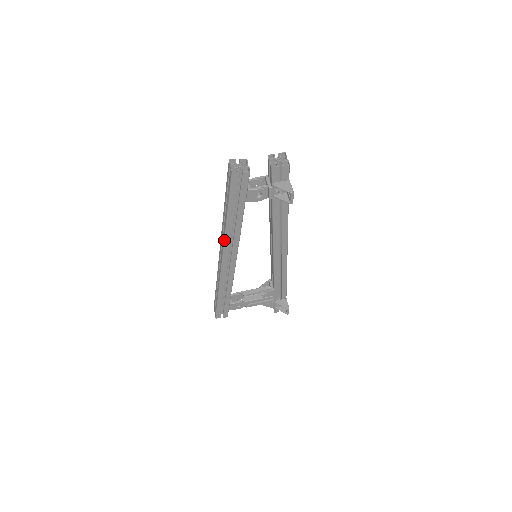
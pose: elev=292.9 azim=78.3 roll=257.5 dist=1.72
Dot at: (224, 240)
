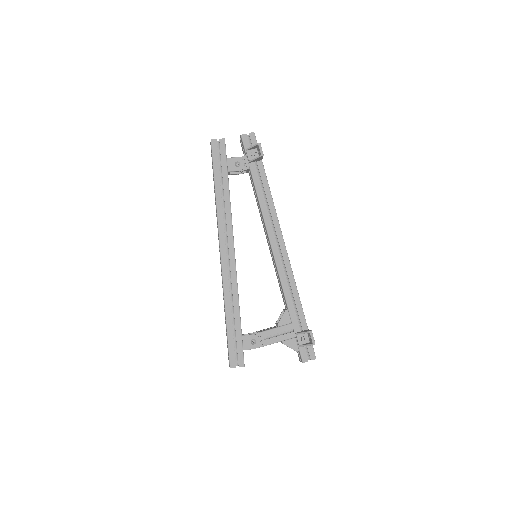
Dot at: (217, 220)
